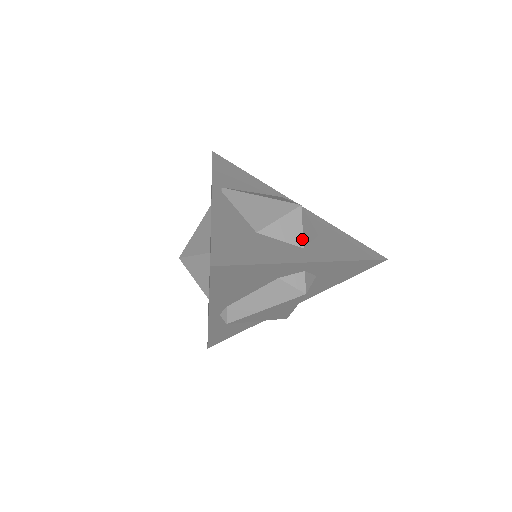
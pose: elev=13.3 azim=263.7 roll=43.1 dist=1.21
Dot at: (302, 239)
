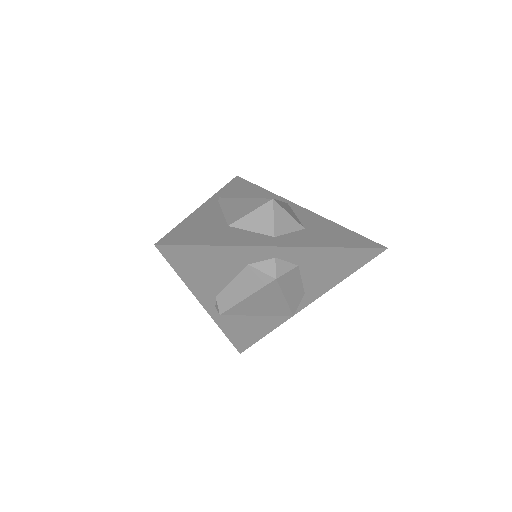
Dot at: (273, 229)
